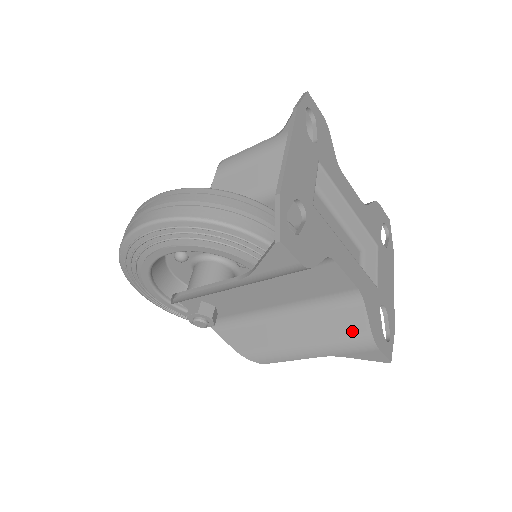
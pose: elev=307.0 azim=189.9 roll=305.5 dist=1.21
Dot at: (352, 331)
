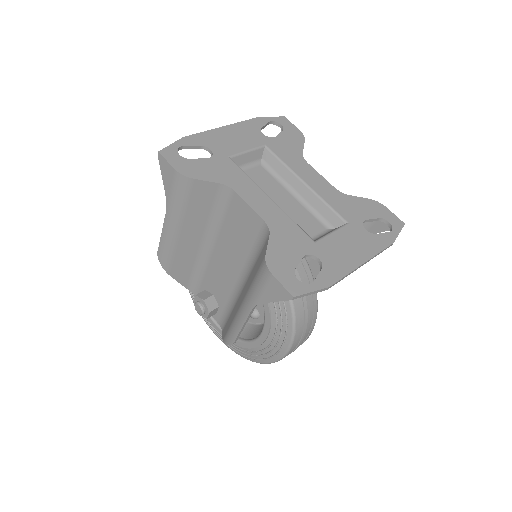
Dot at: (260, 265)
